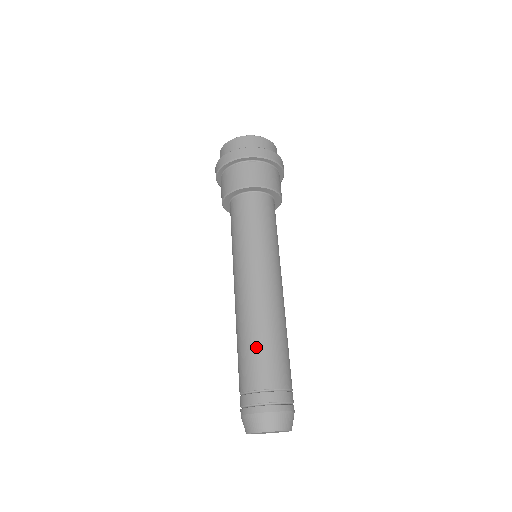
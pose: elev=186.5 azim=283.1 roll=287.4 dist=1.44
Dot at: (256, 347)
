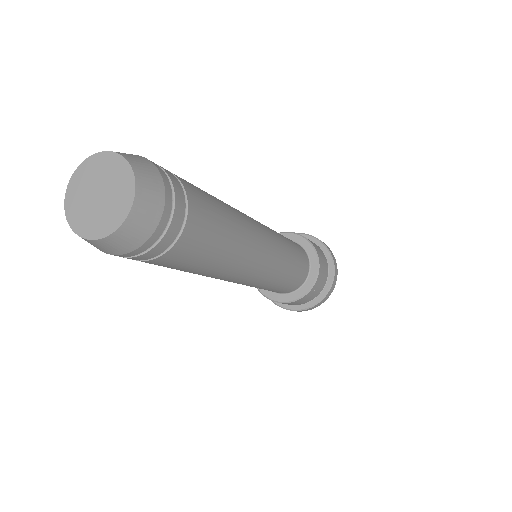
Dot at: occluded
